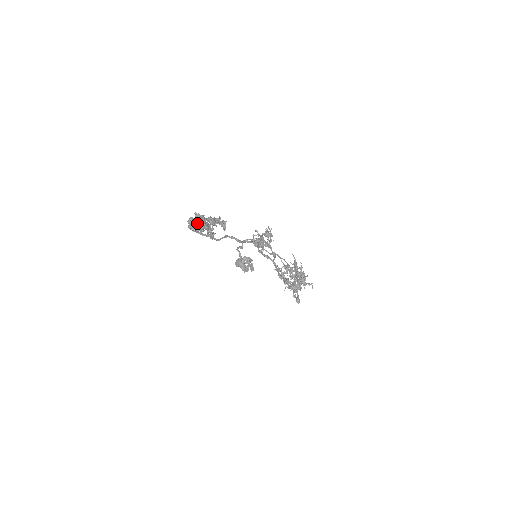
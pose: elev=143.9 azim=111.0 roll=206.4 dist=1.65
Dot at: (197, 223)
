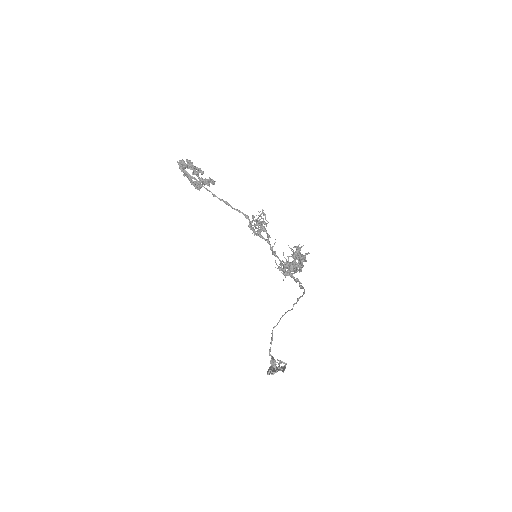
Dot at: (188, 173)
